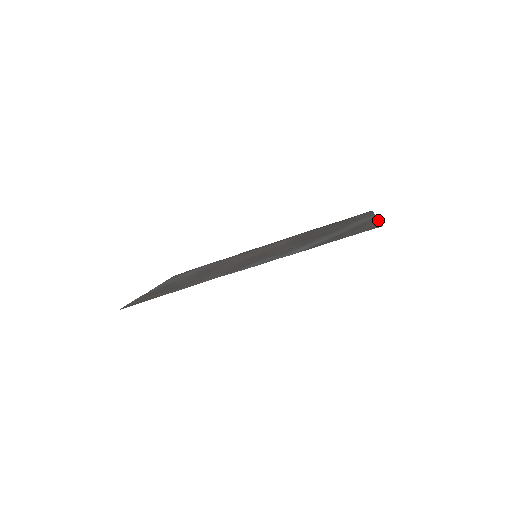
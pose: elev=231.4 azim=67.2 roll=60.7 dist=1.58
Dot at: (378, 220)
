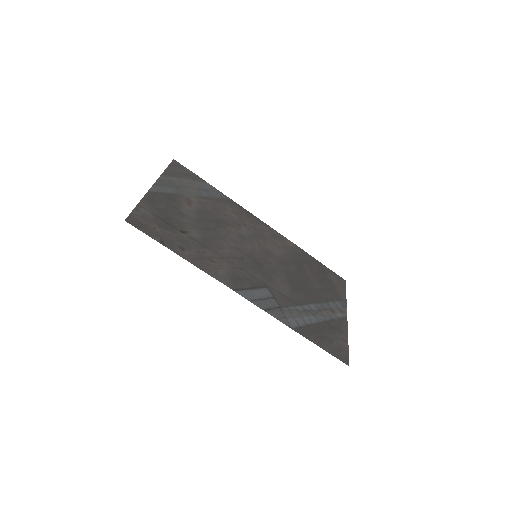
Dot at: occluded
